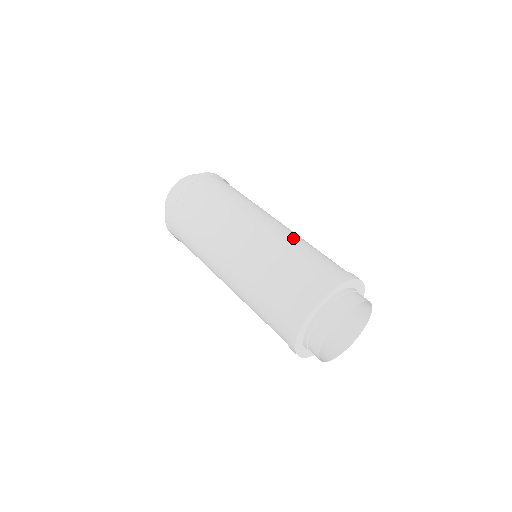
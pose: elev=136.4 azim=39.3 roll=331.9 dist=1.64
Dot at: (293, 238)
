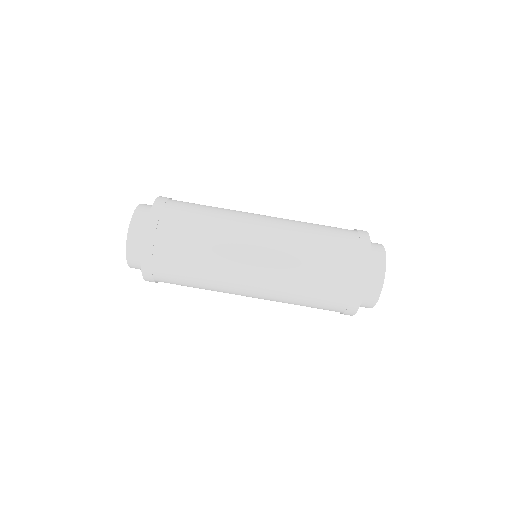
Dot at: (297, 239)
